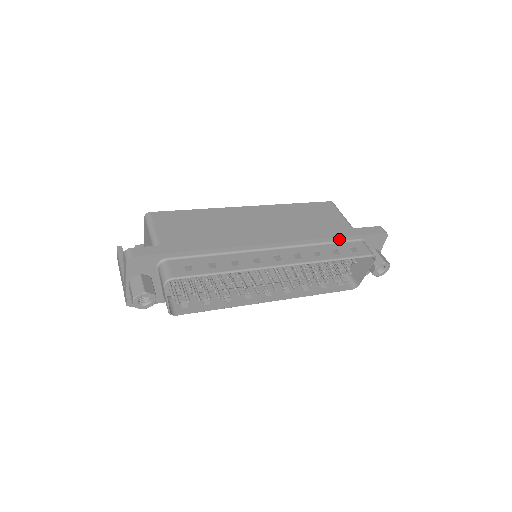
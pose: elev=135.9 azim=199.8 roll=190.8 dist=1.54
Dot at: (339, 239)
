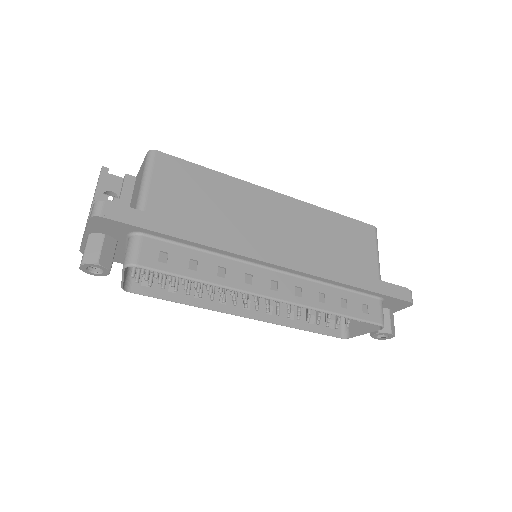
Dot at: (356, 289)
